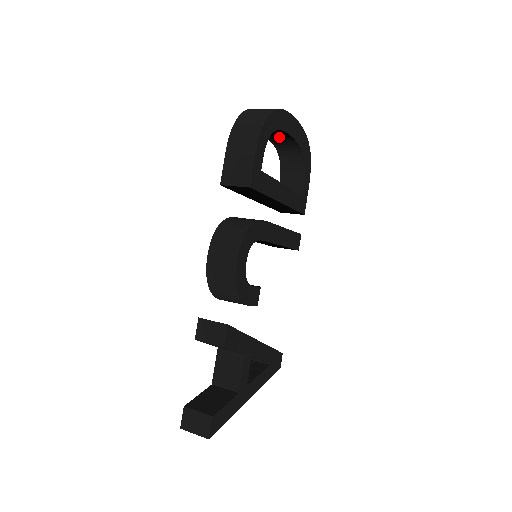
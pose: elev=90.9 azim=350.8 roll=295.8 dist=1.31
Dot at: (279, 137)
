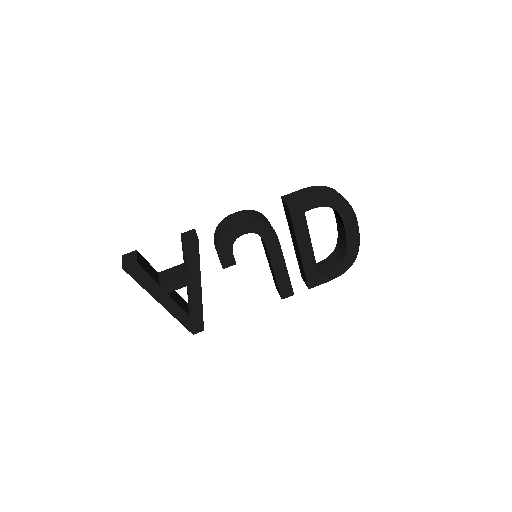
Dot at: (341, 229)
